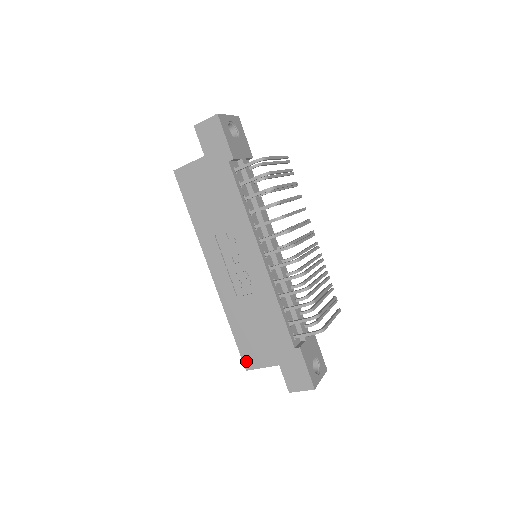
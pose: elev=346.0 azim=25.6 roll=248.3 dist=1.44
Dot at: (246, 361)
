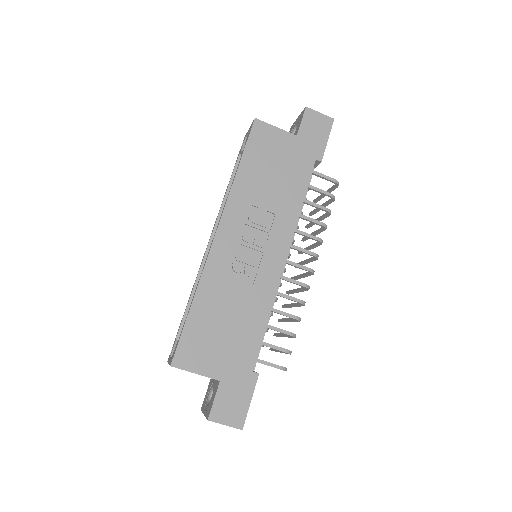
Dot at: (180, 354)
